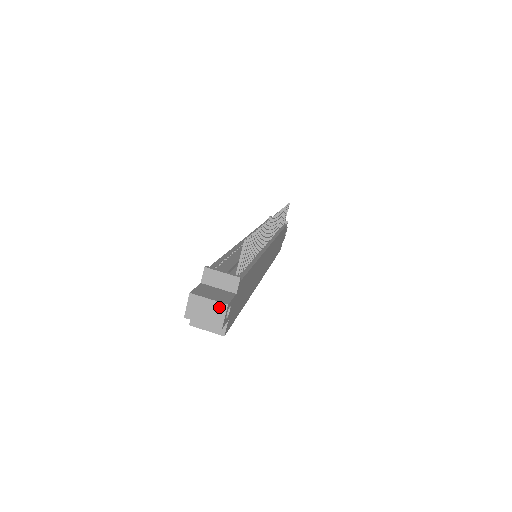
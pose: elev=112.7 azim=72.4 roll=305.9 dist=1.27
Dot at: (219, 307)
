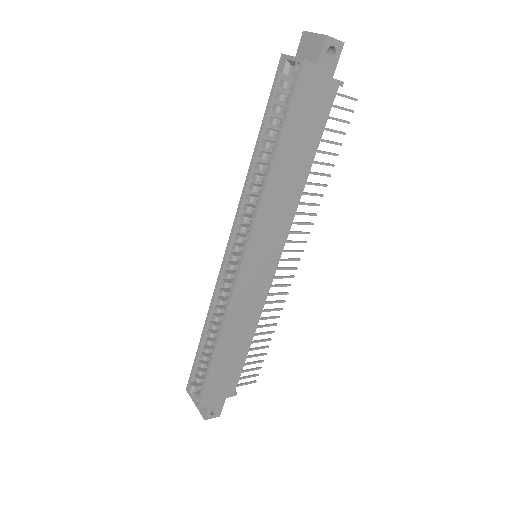
Dot at: (336, 40)
